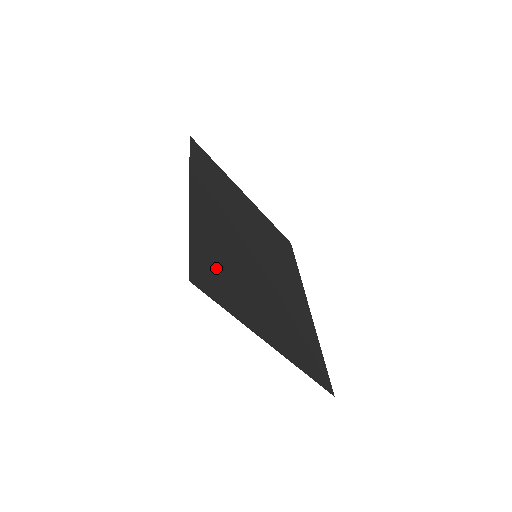
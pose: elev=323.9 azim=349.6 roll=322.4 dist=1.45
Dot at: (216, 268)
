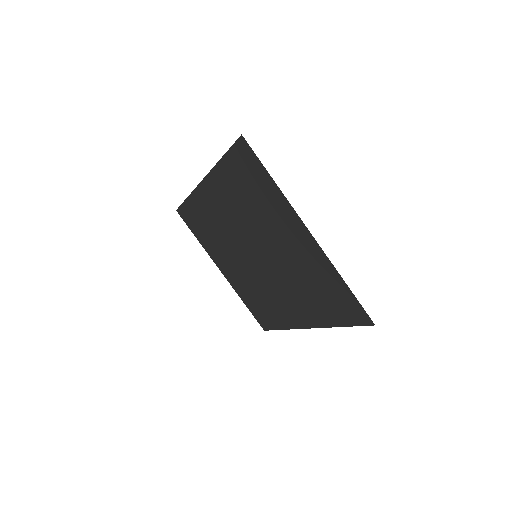
Dot at: (247, 181)
